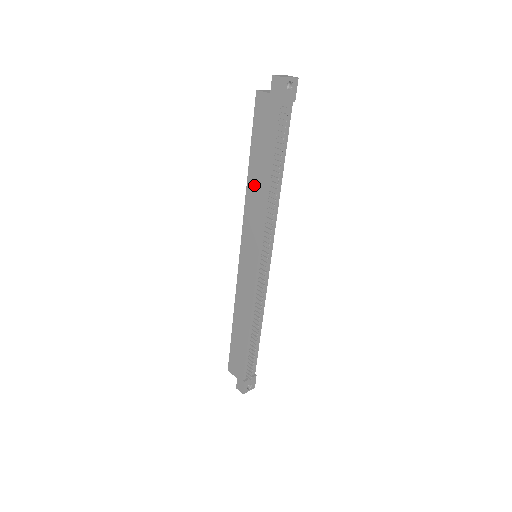
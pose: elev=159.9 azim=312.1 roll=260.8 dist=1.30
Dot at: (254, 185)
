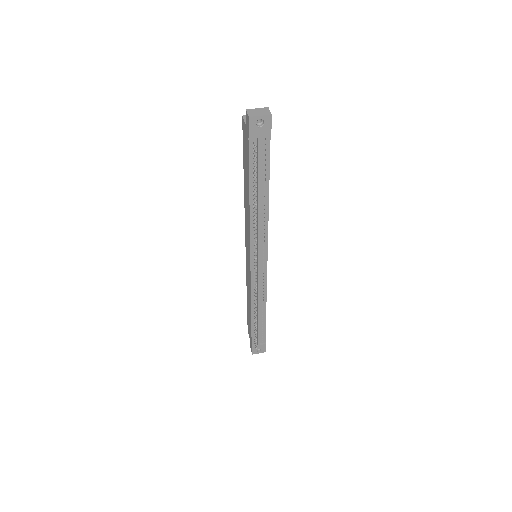
Dot at: (246, 200)
